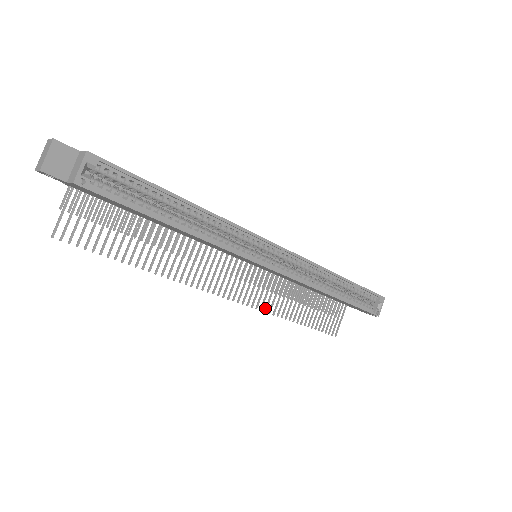
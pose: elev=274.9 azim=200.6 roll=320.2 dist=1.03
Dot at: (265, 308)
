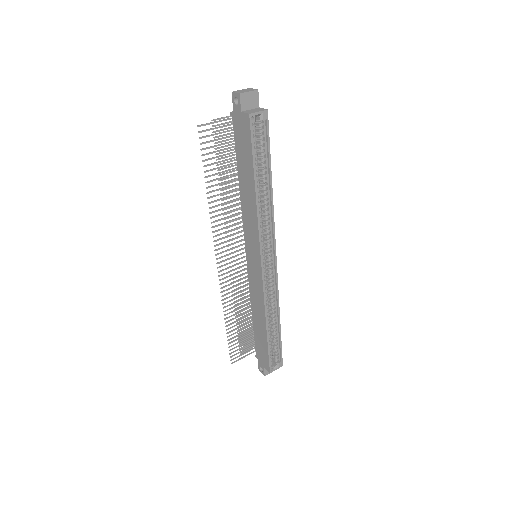
Dot at: (224, 294)
